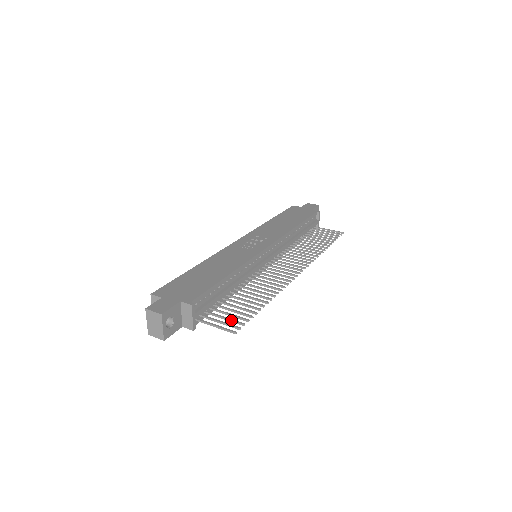
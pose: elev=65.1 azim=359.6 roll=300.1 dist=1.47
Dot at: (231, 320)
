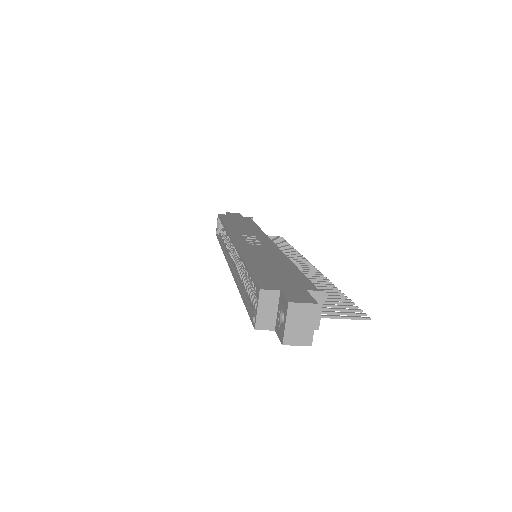
Dot at: (345, 309)
